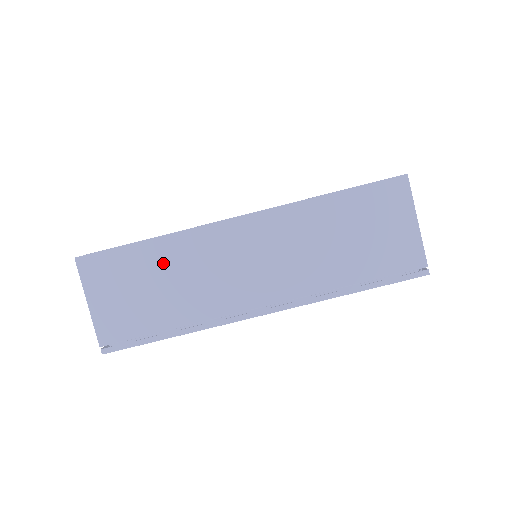
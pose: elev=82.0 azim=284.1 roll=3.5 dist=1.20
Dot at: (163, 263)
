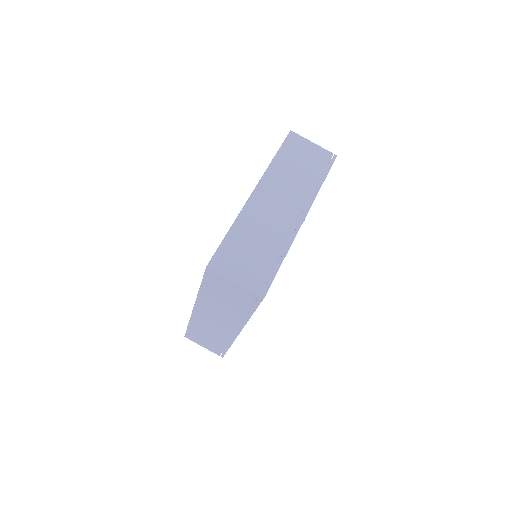
Dot at: (245, 234)
